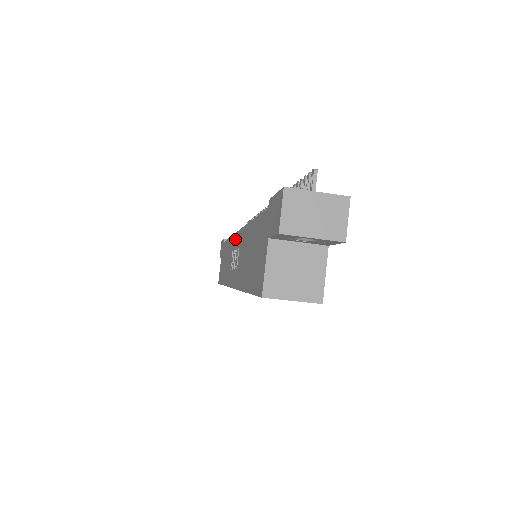
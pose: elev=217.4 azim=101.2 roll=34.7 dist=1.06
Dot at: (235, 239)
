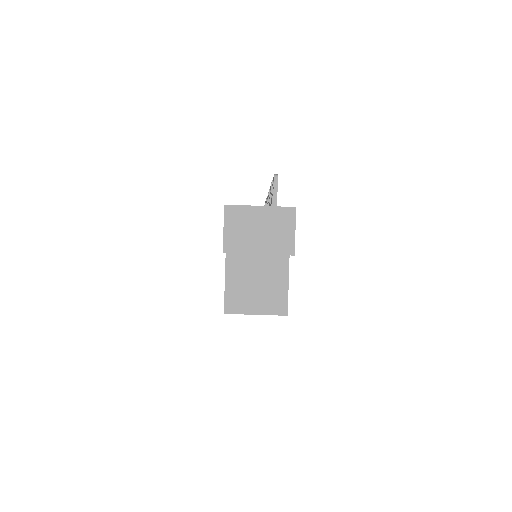
Dot at: occluded
